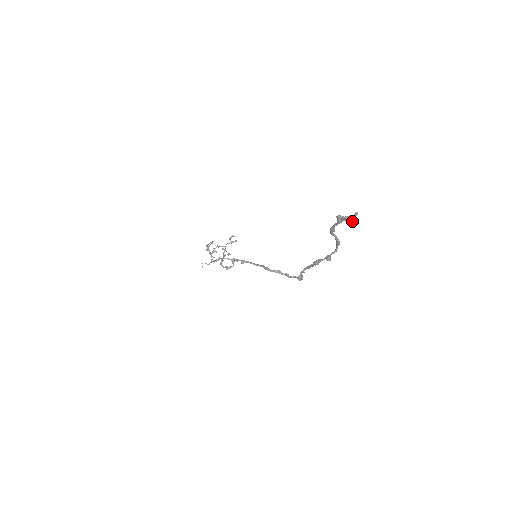
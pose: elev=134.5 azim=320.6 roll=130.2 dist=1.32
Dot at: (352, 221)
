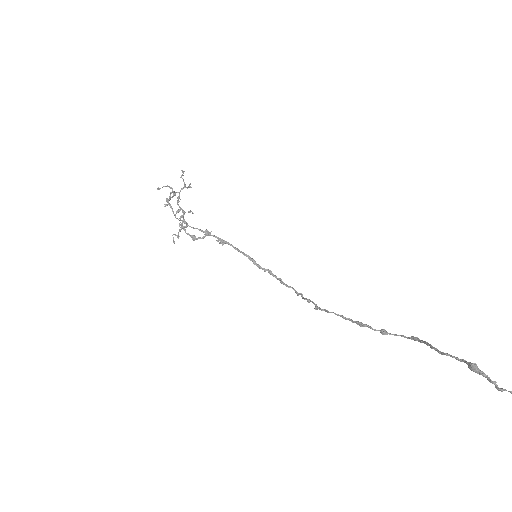
Dot at: (499, 390)
